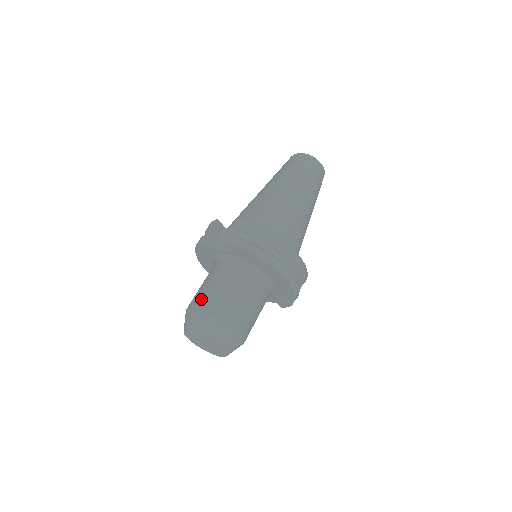
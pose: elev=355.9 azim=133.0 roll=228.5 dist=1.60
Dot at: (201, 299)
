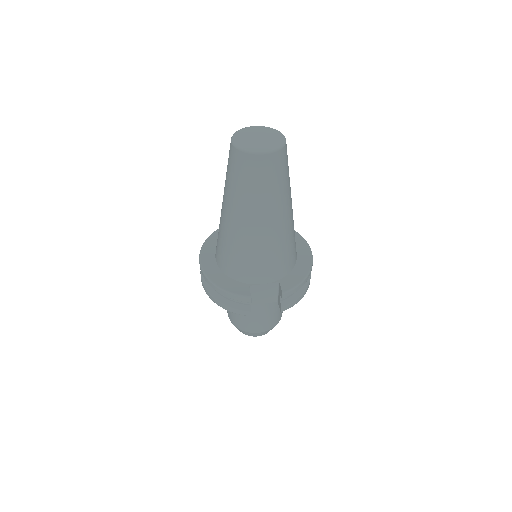
Dot at: (261, 327)
